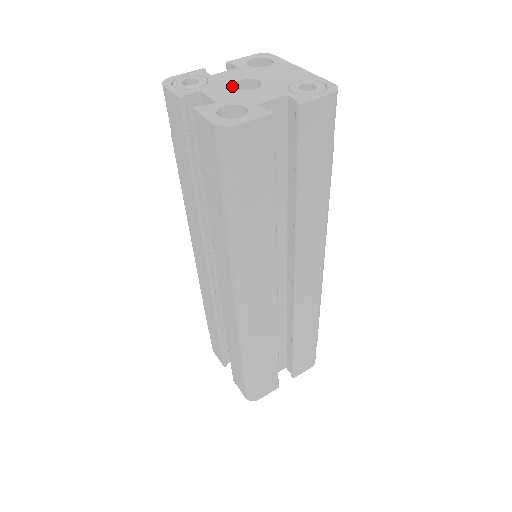
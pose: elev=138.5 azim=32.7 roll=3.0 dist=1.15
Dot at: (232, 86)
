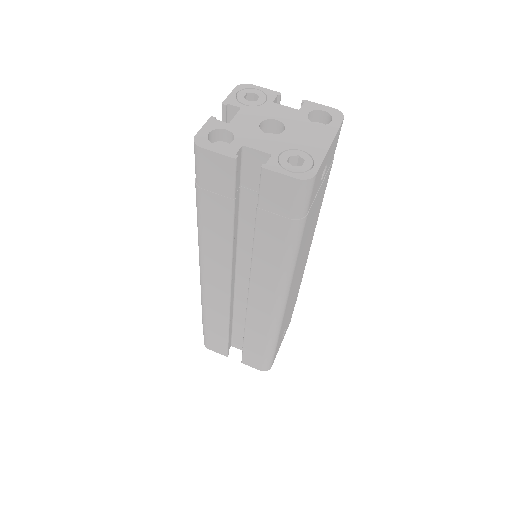
Dot at: (262, 120)
